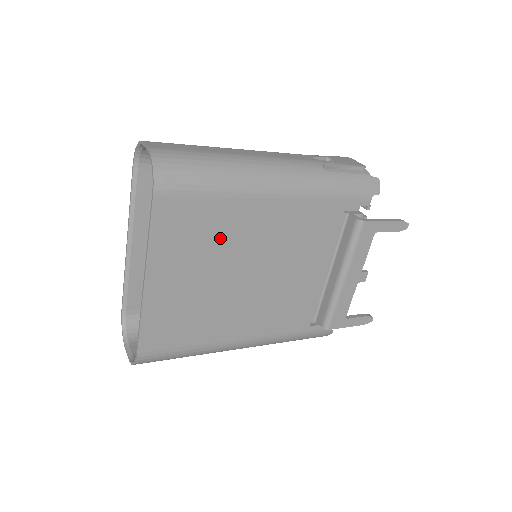
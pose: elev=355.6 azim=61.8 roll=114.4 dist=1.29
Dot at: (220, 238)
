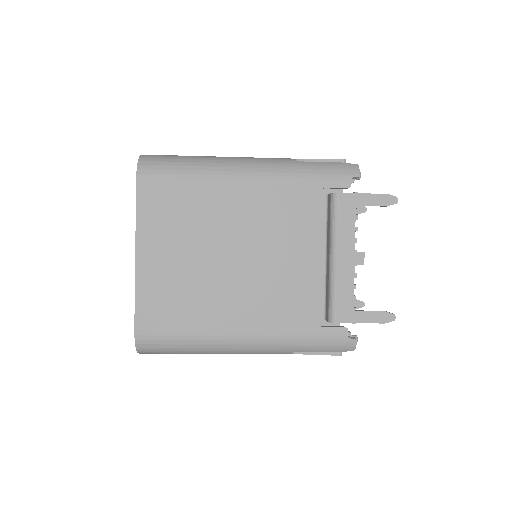
Dot at: (198, 217)
